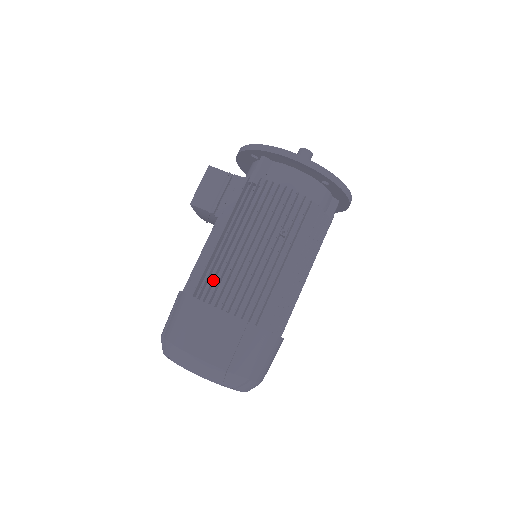
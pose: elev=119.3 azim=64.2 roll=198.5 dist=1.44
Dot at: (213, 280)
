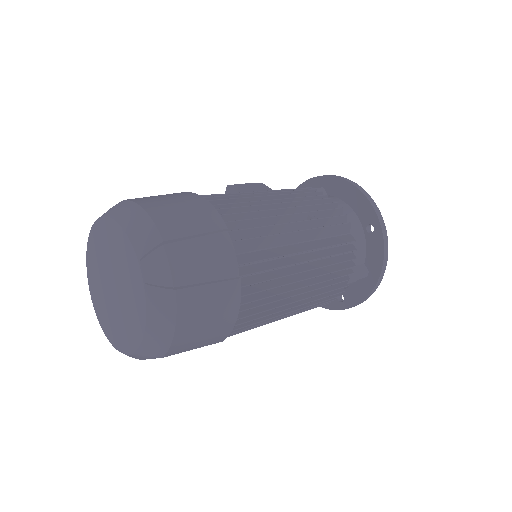
Dot at: occluded
